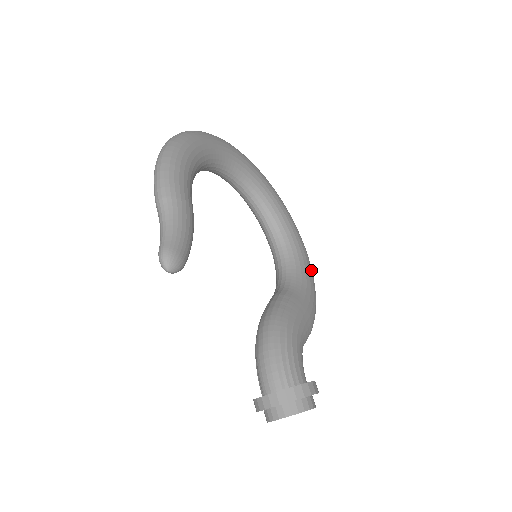
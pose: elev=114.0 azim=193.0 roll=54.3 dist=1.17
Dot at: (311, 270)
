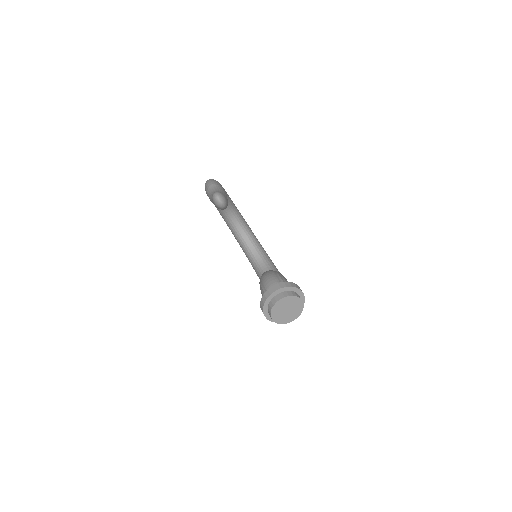
Dot at: occluded
